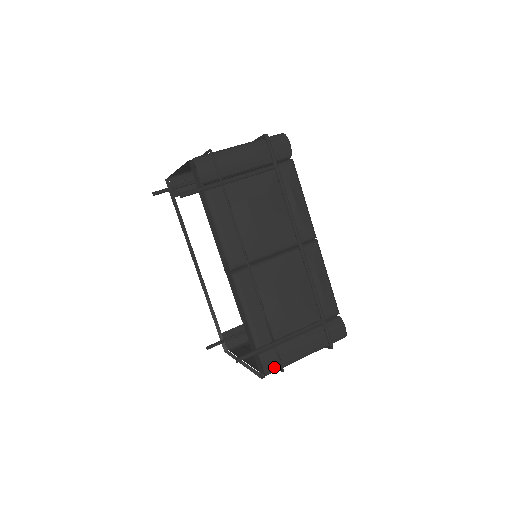
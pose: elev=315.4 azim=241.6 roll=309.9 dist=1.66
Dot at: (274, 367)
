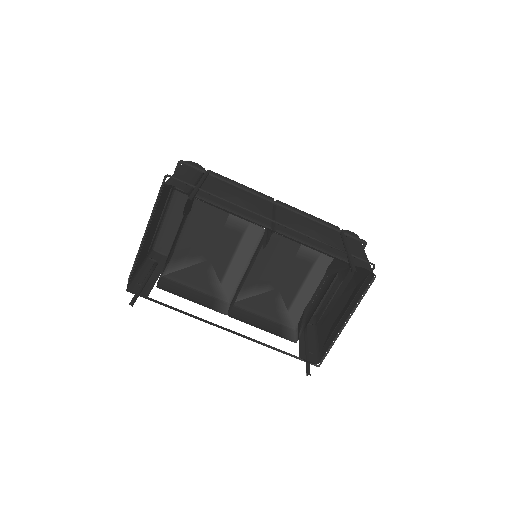
Dot at: (369, 267)
